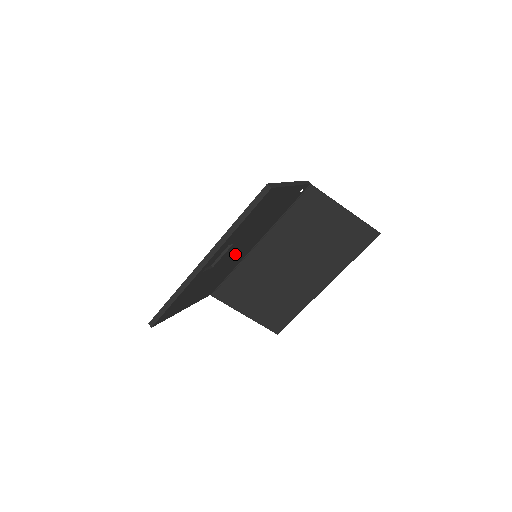
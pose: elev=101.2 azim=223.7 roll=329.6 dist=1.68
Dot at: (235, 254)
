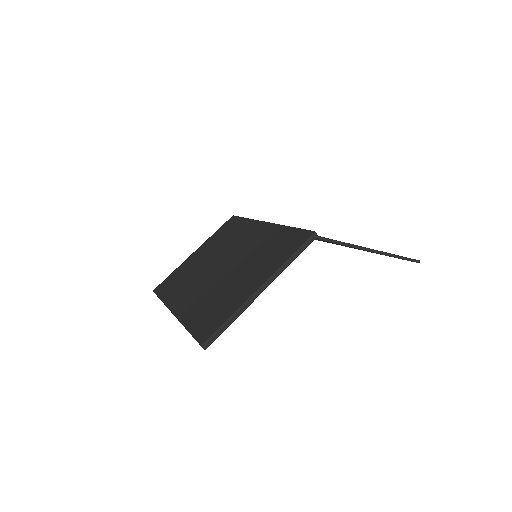
Dot at: occluded
